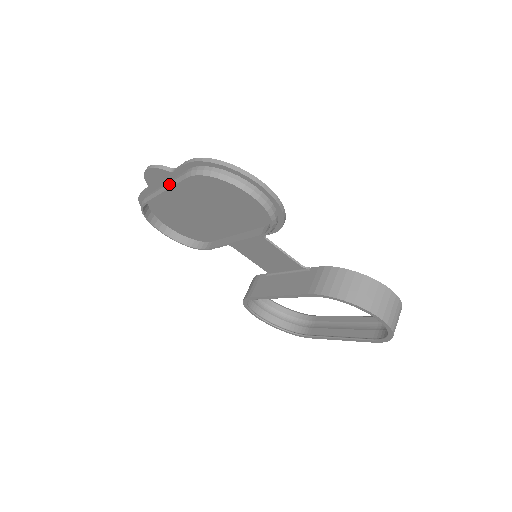
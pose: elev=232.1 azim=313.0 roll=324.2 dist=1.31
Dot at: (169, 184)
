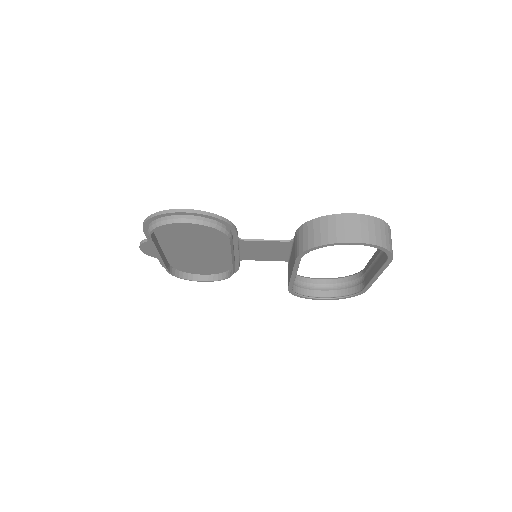
Dot at: occluded
